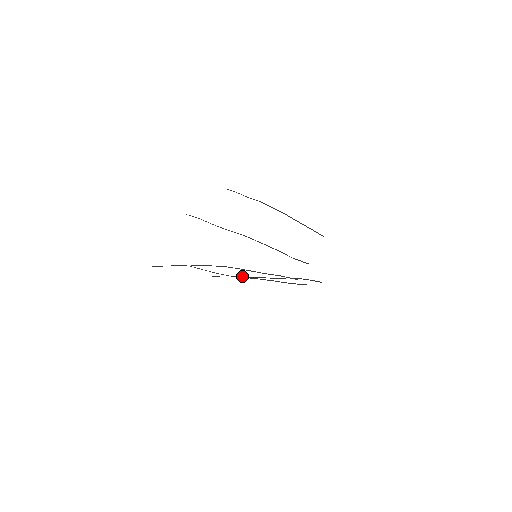
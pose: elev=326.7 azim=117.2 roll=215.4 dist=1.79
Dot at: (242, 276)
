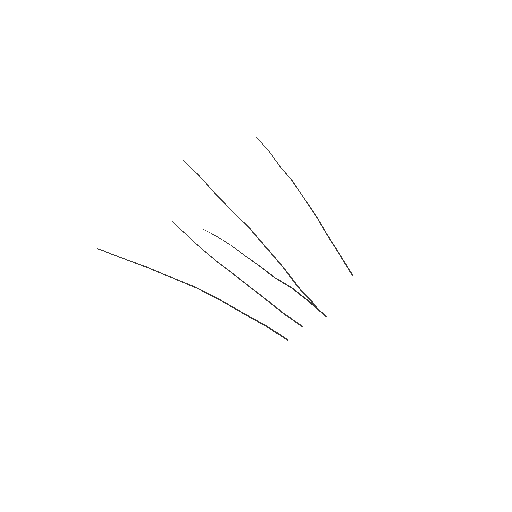
Dot at: occluded
